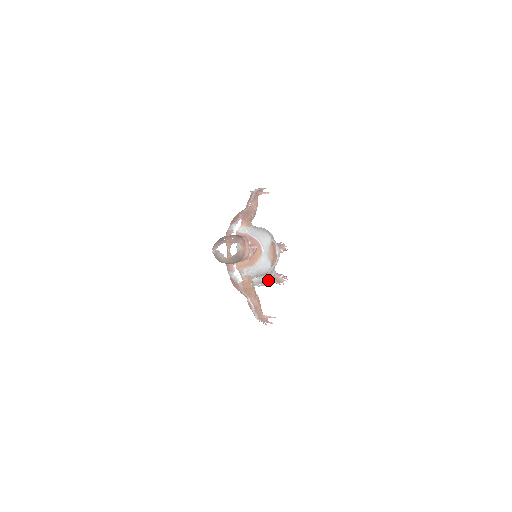
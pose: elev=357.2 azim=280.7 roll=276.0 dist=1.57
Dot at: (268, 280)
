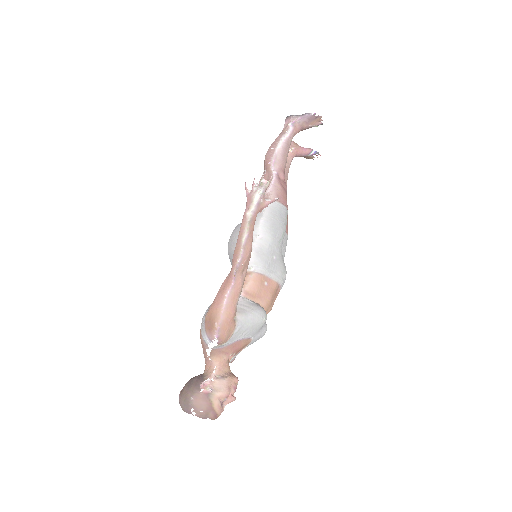
Dot at: occluded
